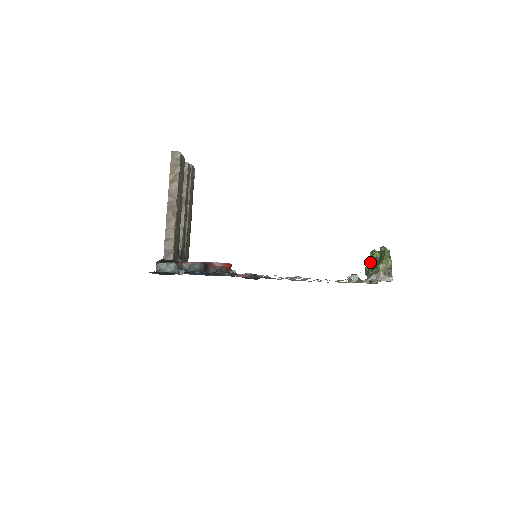
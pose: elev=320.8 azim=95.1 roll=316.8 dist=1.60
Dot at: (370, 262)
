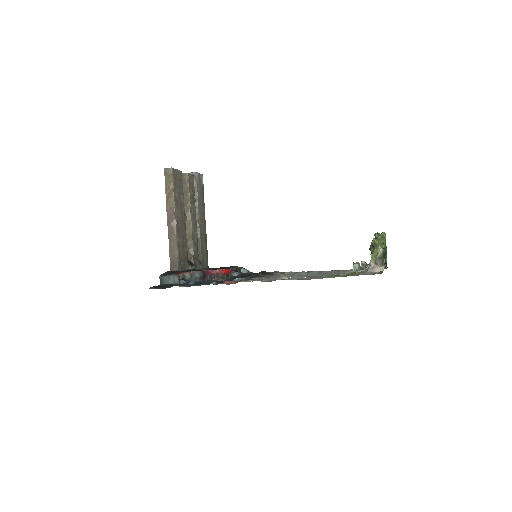
Dot at: (370, 249)
